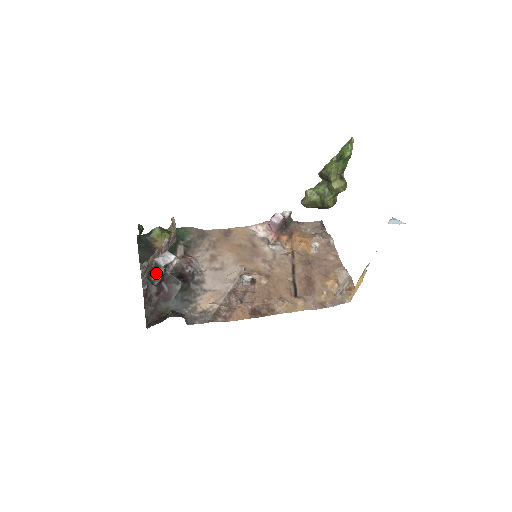
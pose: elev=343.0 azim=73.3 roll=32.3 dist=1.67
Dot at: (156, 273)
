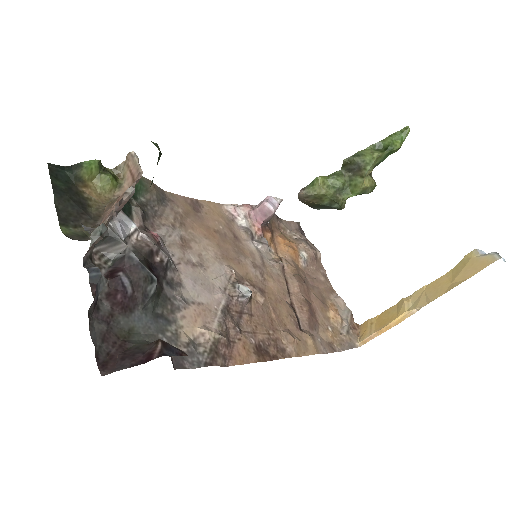
Dot at: (102, 251)
